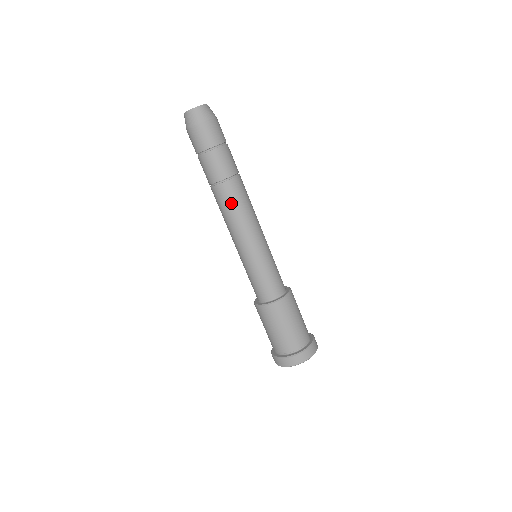
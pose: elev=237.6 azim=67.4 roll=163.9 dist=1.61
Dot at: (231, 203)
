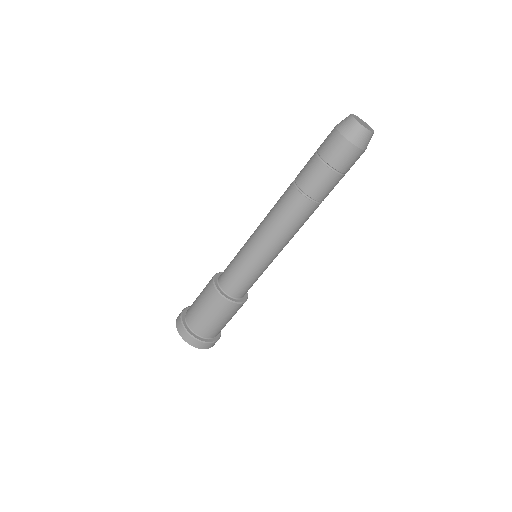
Dot at: (298, 219)
